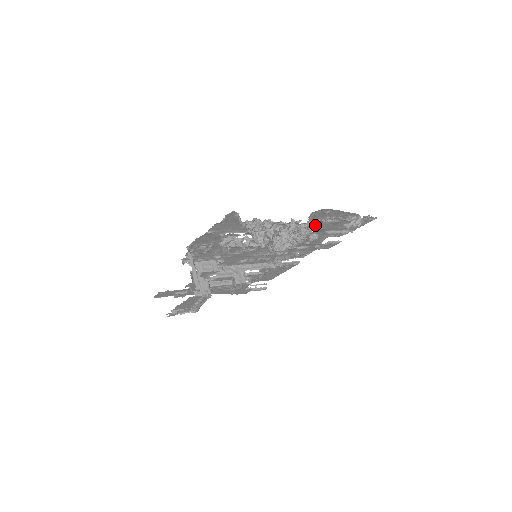
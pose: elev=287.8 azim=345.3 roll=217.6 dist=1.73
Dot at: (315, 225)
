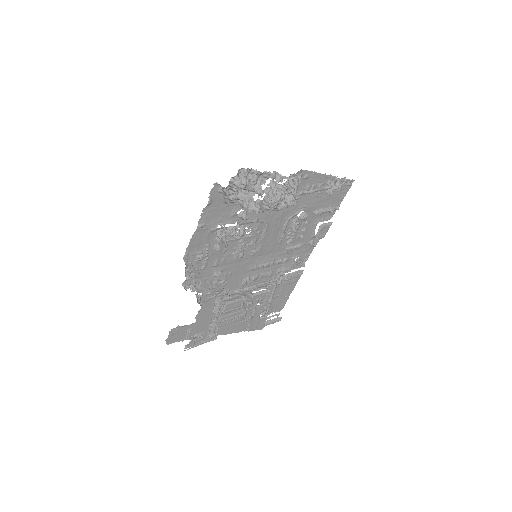
Dot at: (299, 184)
